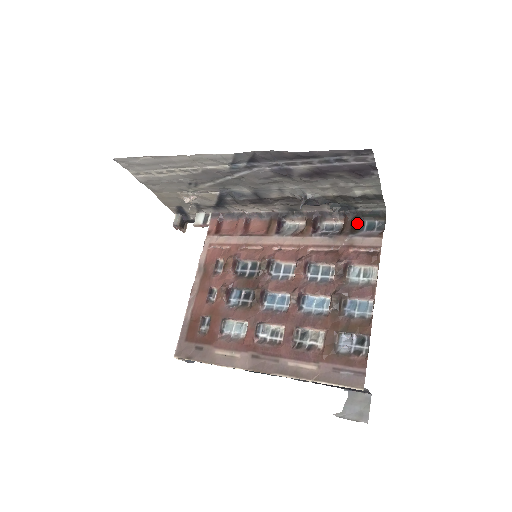
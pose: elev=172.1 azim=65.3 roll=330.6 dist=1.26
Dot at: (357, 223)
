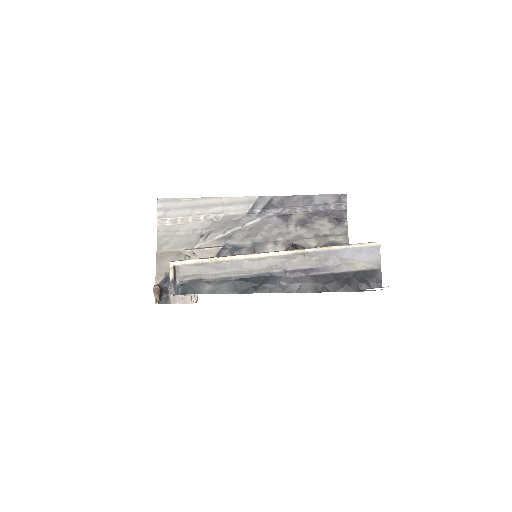
Dot at: occluded
